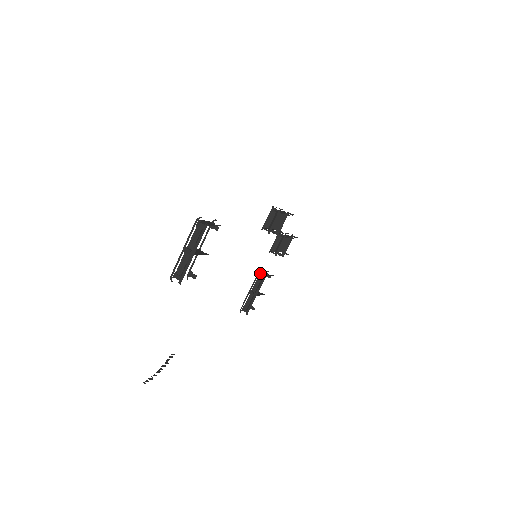
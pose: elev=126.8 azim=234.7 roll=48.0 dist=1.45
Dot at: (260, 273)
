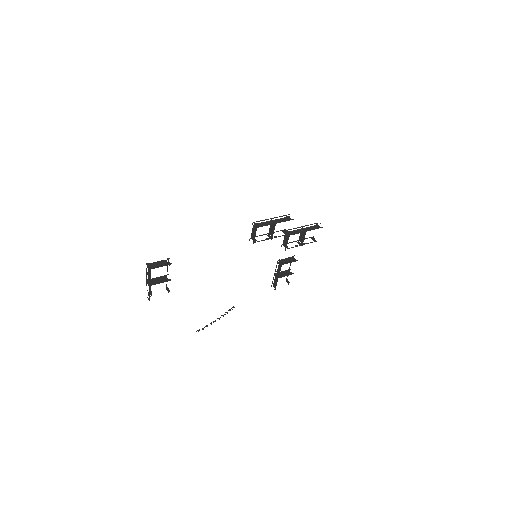
Dot at: (280, 260)
